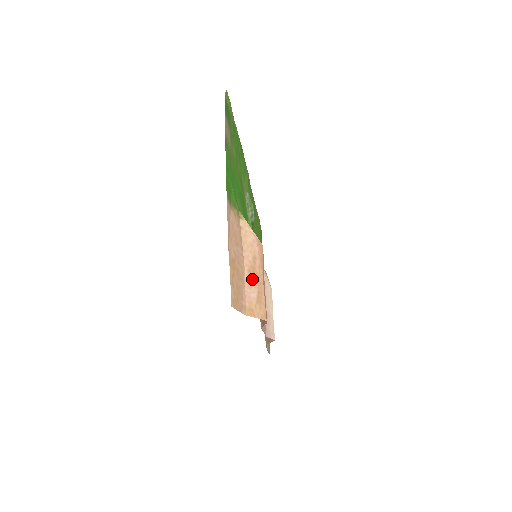
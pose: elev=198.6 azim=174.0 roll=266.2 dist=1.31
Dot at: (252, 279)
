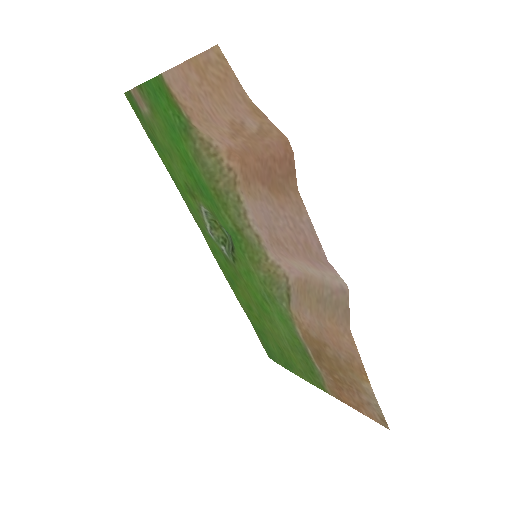
Dot at: (240, 127)
